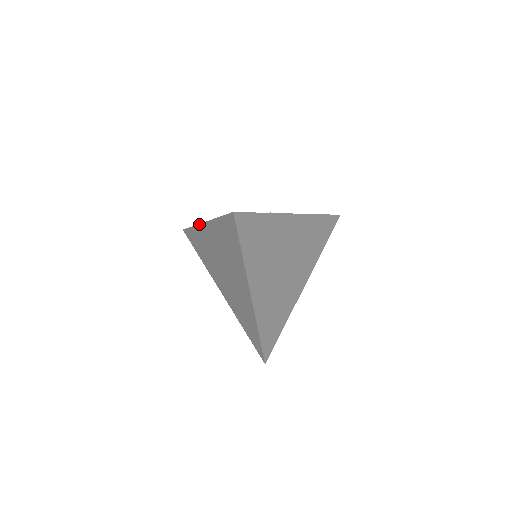
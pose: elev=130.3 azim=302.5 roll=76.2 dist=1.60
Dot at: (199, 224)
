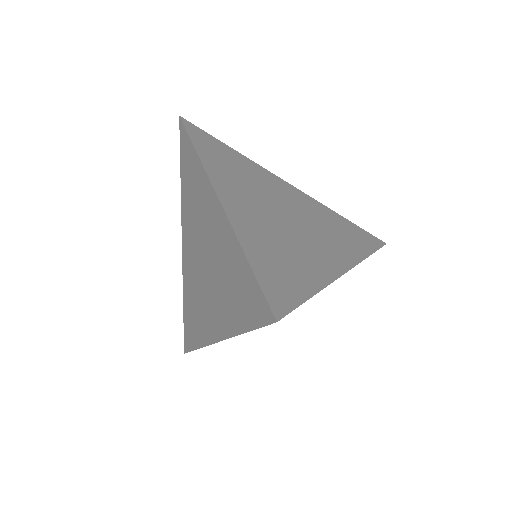
Dot at: (182, 262)
